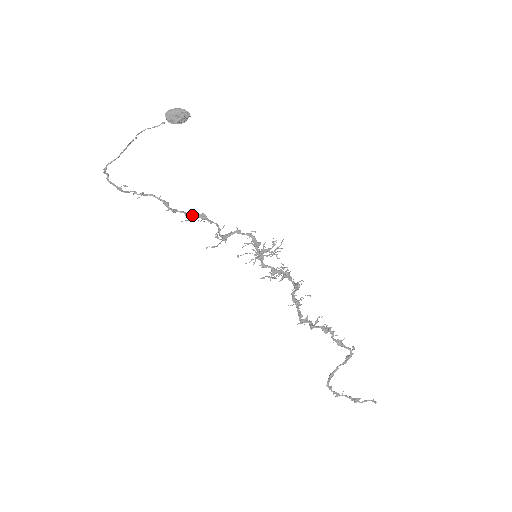
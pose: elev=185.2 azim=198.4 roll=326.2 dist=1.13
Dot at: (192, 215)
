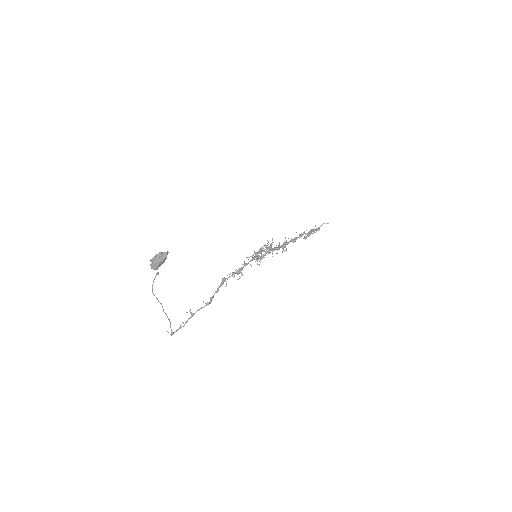
Dot at: (219, 287)
